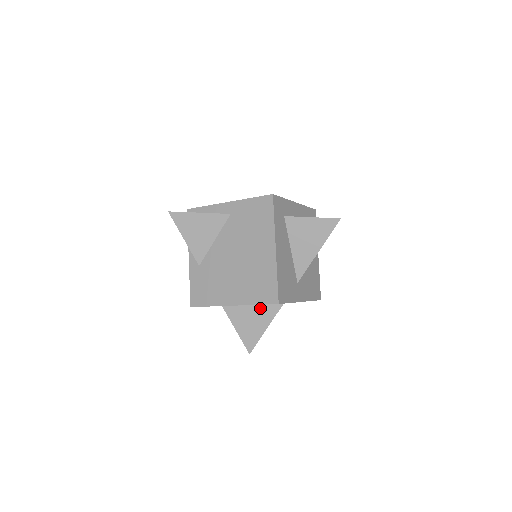
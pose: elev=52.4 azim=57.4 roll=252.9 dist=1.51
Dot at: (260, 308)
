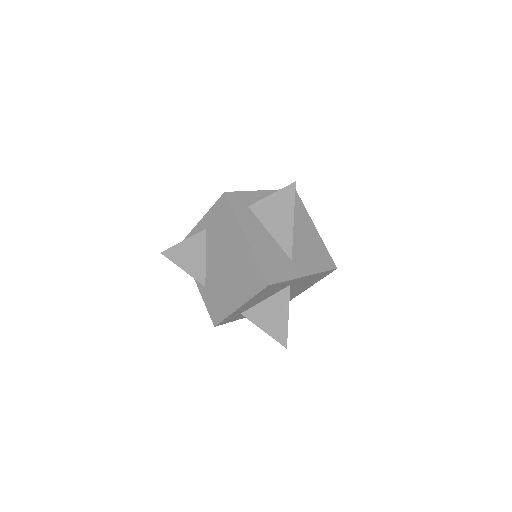
Dot at: (273, 300)
